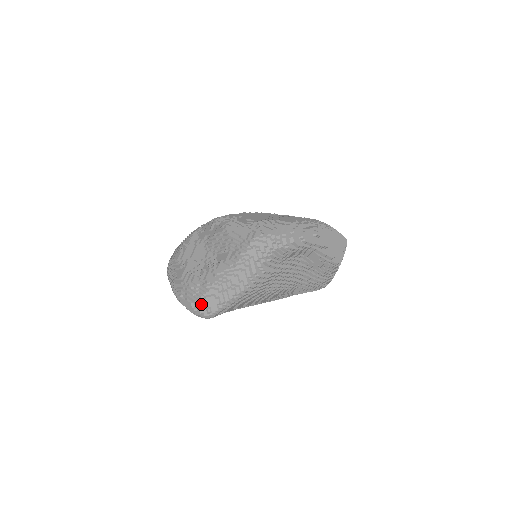
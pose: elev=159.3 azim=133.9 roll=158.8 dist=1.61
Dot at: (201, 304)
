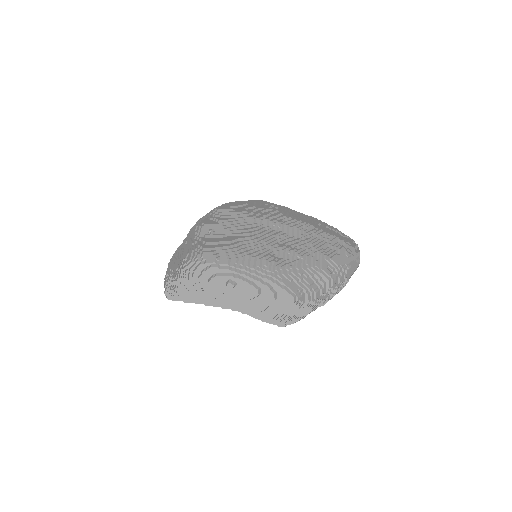
Dot at: occluded
